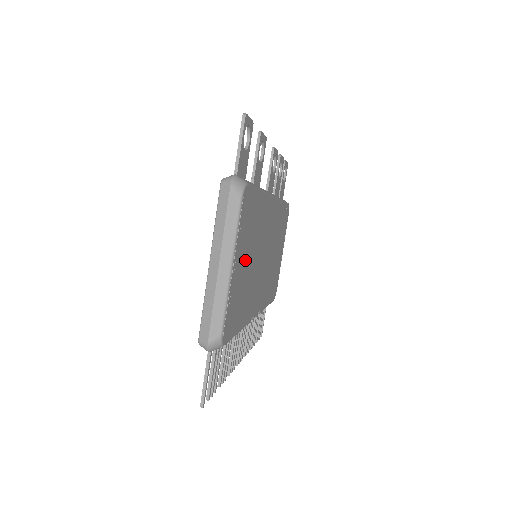
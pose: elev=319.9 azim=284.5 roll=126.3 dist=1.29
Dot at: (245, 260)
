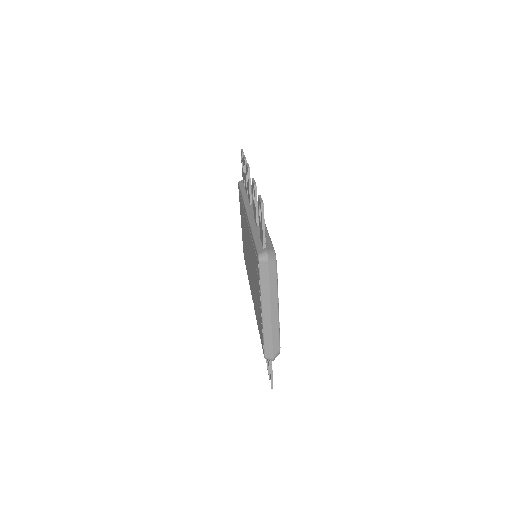
Dot at: occluded
